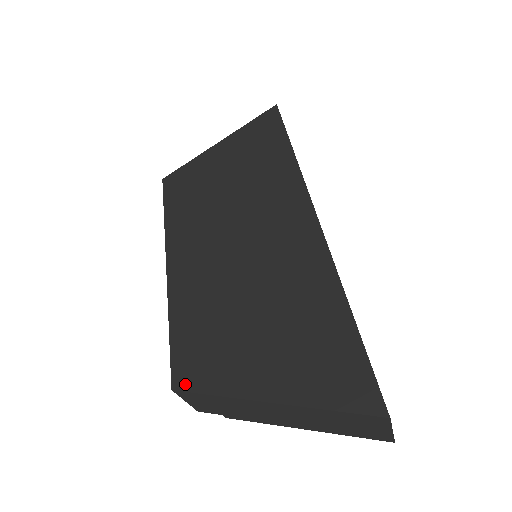
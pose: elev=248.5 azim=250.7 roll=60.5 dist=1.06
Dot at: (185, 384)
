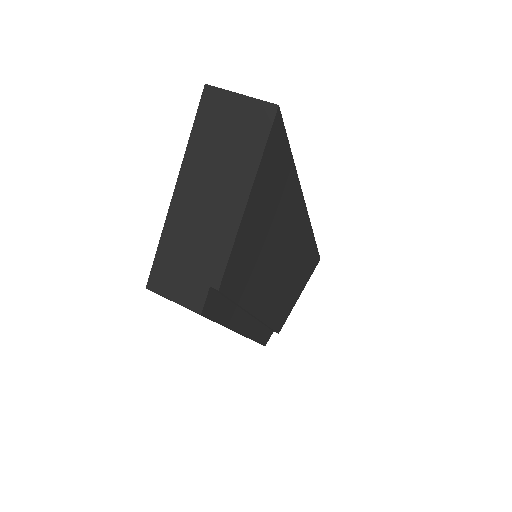
Dot at: (153, 276)
